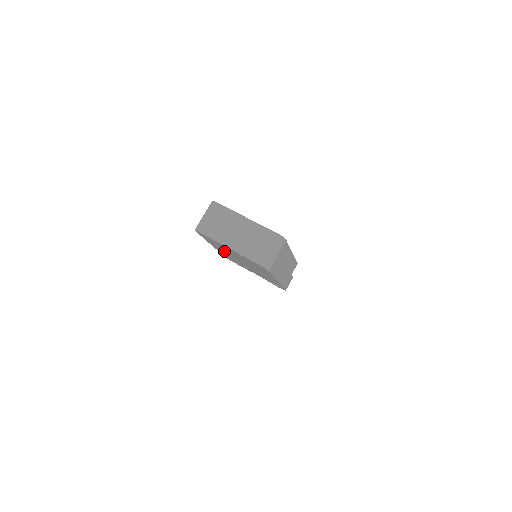
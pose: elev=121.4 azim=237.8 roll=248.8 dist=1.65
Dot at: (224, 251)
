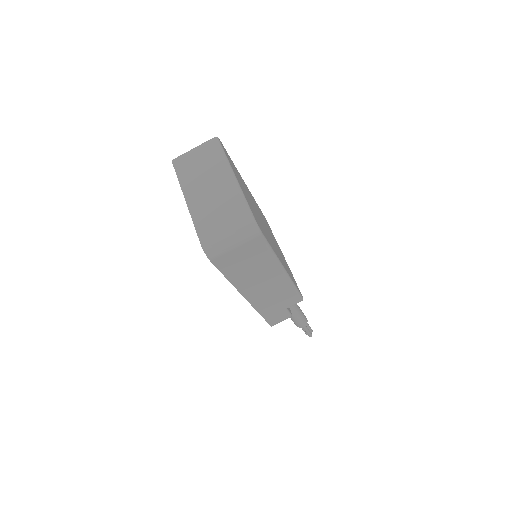
Dot at: occluded
